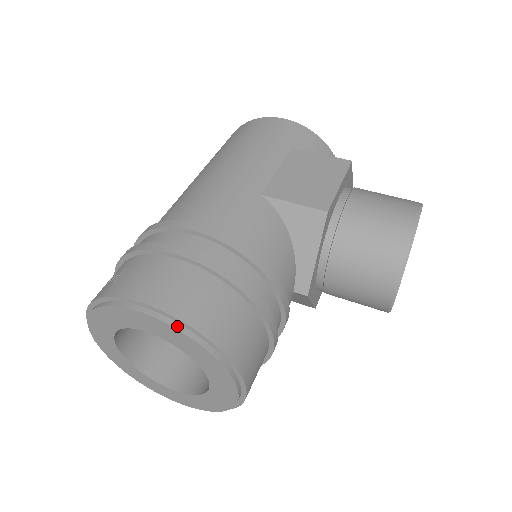
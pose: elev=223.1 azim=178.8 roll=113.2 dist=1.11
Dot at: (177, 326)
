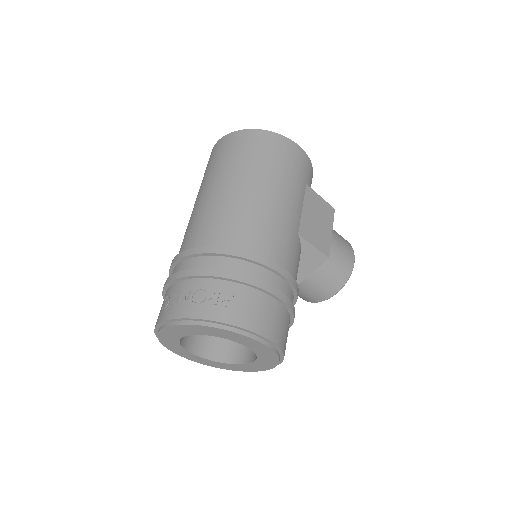
Dot at: (275, 350)
